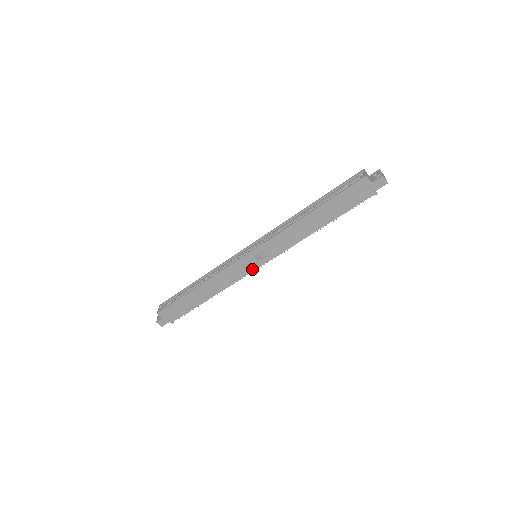
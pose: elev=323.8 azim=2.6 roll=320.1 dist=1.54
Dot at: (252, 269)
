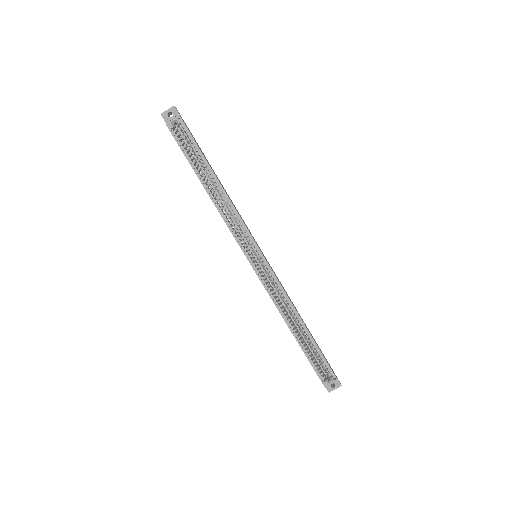
Dot at: occluded
